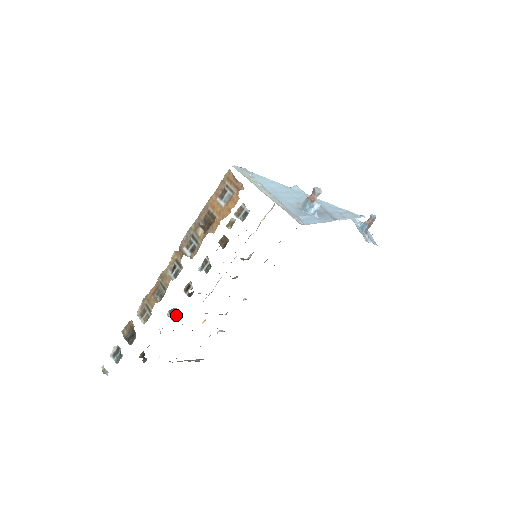
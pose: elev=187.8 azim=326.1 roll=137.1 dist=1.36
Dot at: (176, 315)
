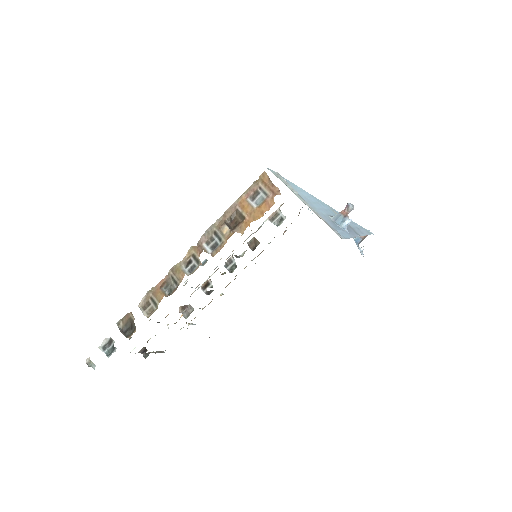
Dot at: (189, 312)
